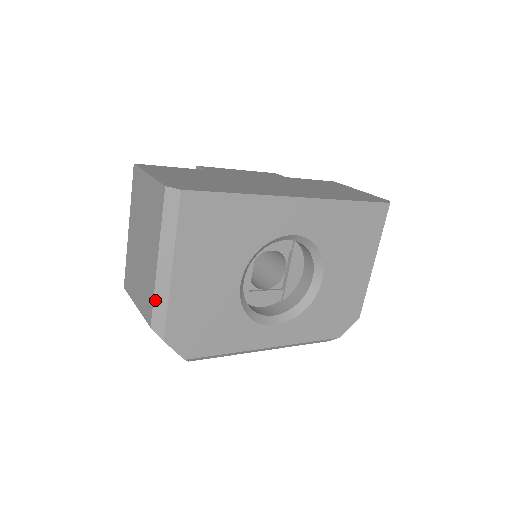
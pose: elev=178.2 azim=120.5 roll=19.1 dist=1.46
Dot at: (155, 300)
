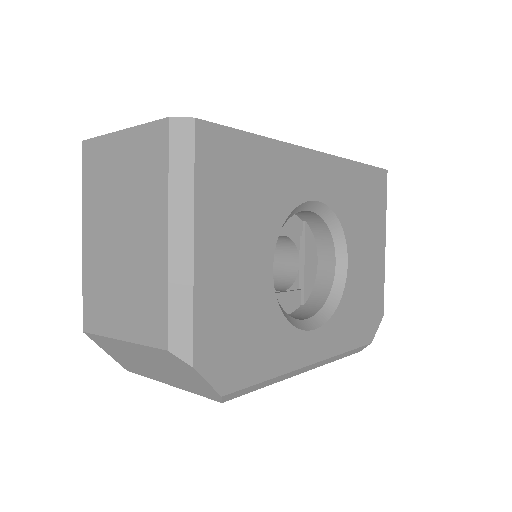
Dot at: (171, 301)
